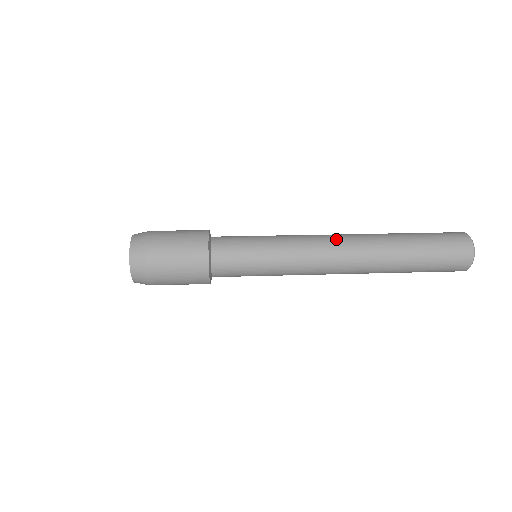
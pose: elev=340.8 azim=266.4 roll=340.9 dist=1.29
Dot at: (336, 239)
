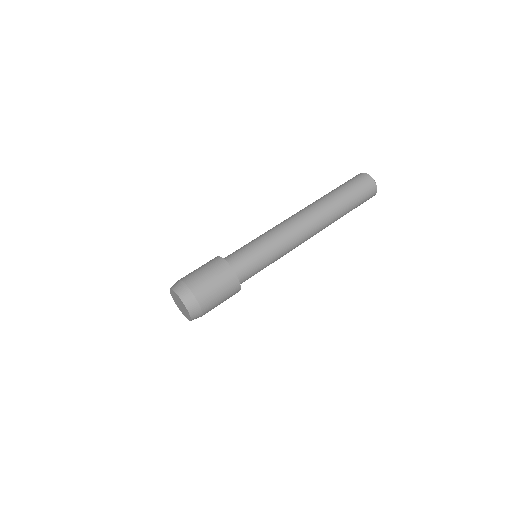
Dot at: (303, 221)
